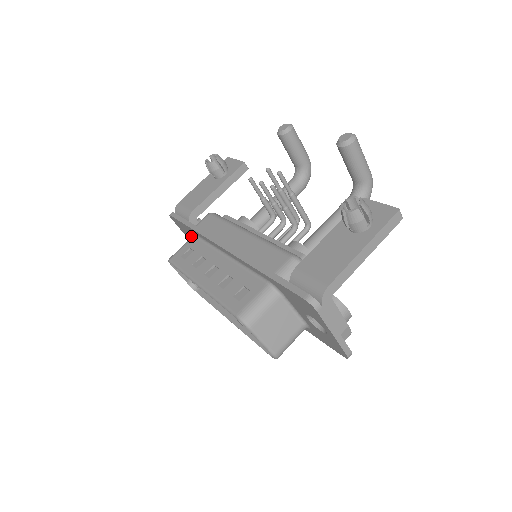
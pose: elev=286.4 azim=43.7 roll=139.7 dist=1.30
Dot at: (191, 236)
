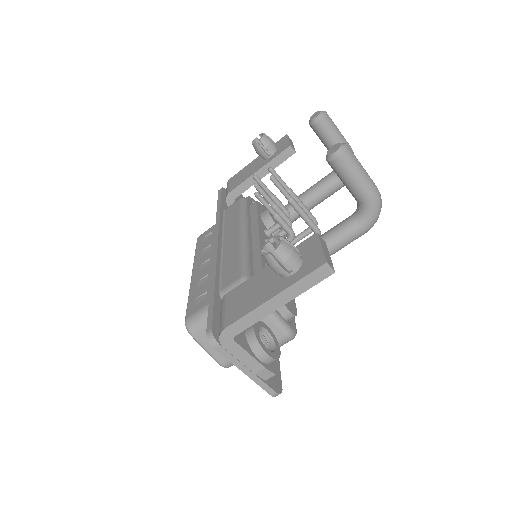
Dot at: occluded
